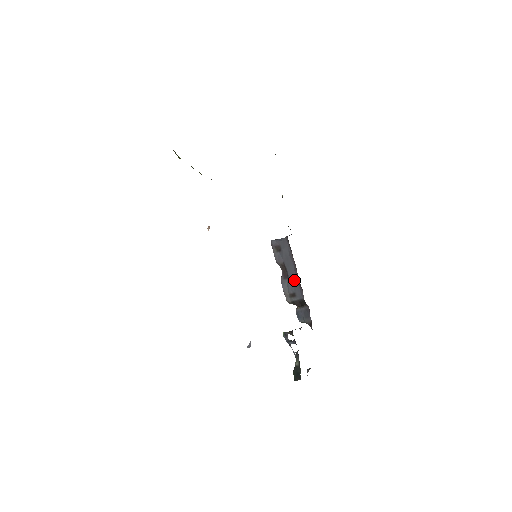
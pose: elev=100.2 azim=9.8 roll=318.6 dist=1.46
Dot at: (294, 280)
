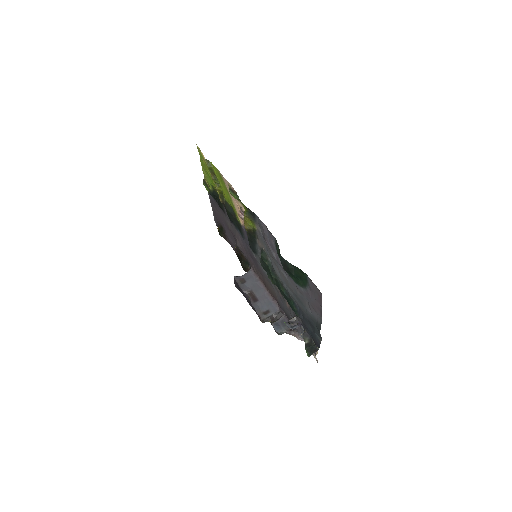
Dot at: (265, 300)
